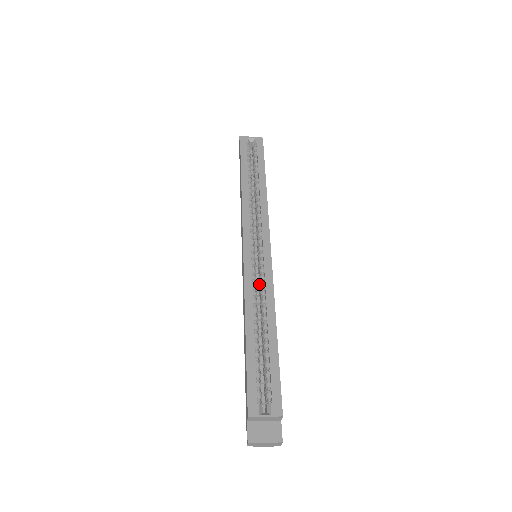
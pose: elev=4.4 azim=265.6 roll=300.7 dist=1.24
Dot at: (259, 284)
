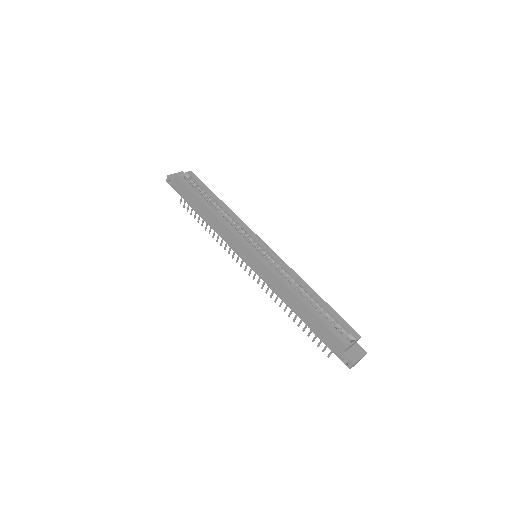
Dot at: occluded
